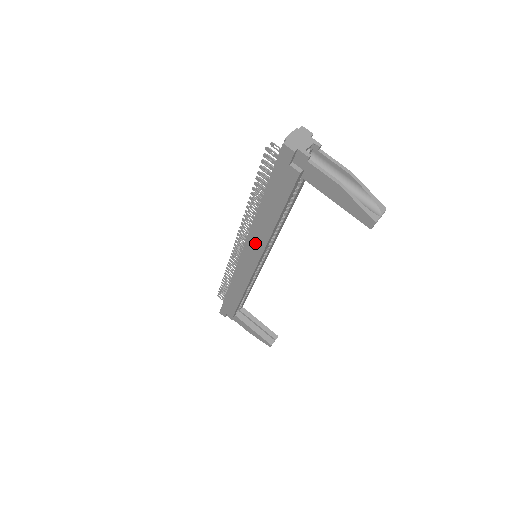
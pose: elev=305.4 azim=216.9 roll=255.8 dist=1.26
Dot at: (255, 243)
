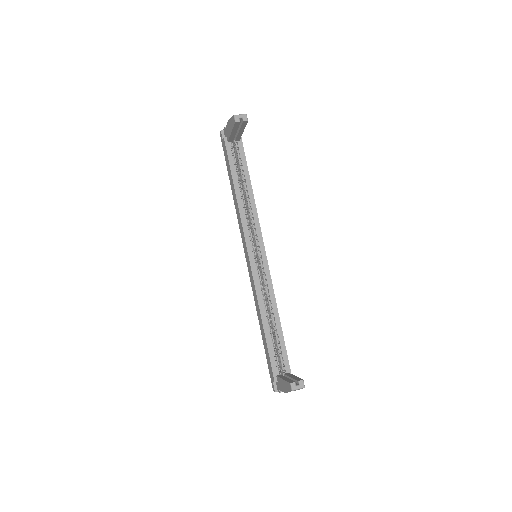
Dot at: (241, 227)
